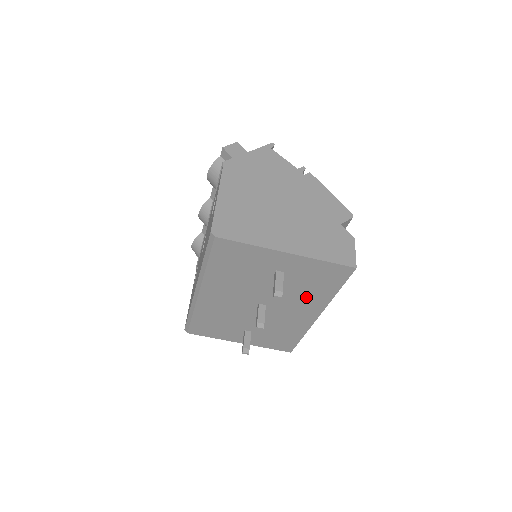
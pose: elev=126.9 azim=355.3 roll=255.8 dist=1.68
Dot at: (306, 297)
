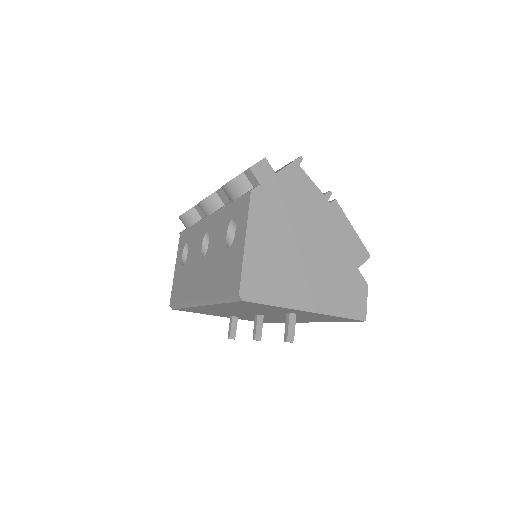
Dot at: (306, 319)
